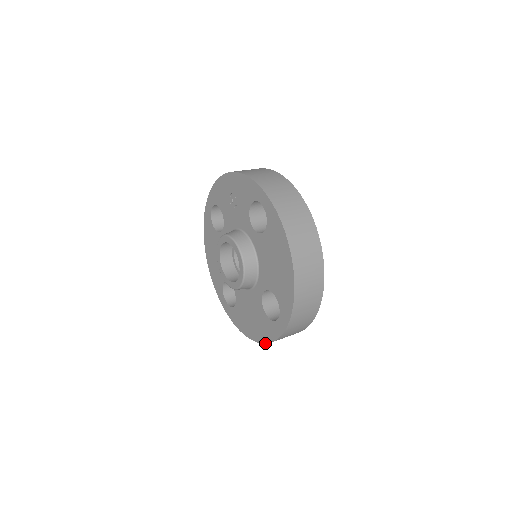
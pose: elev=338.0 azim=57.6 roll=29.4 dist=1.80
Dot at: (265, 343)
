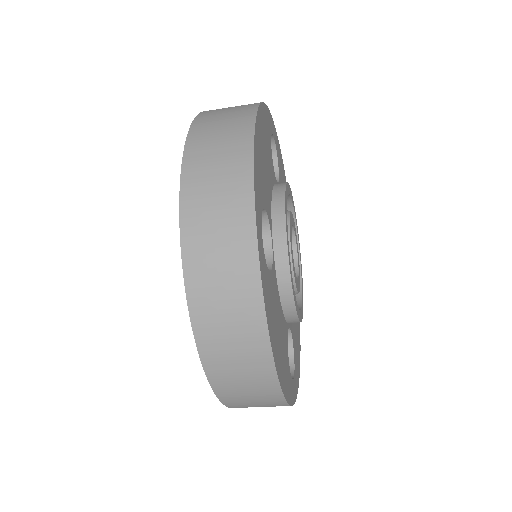
Dot at: (195, 341)
